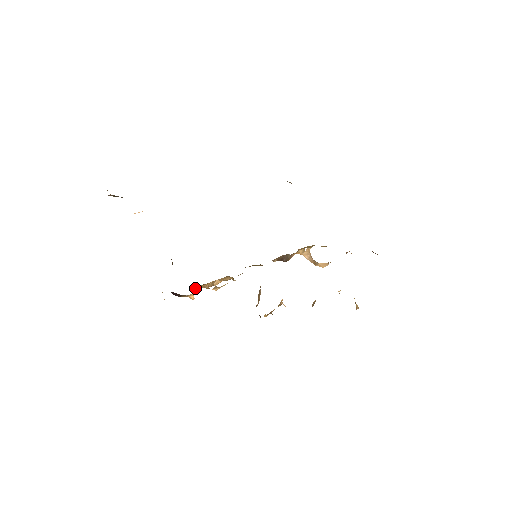
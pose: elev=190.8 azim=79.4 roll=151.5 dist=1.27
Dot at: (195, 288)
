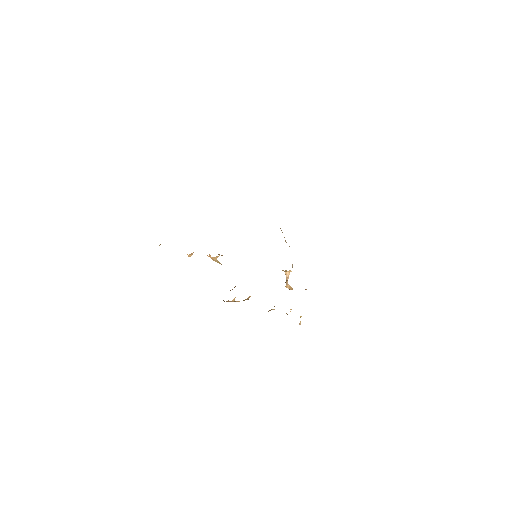
Dot at: occluded
